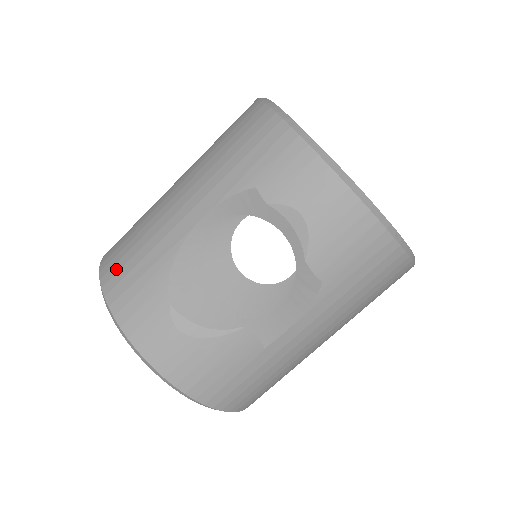
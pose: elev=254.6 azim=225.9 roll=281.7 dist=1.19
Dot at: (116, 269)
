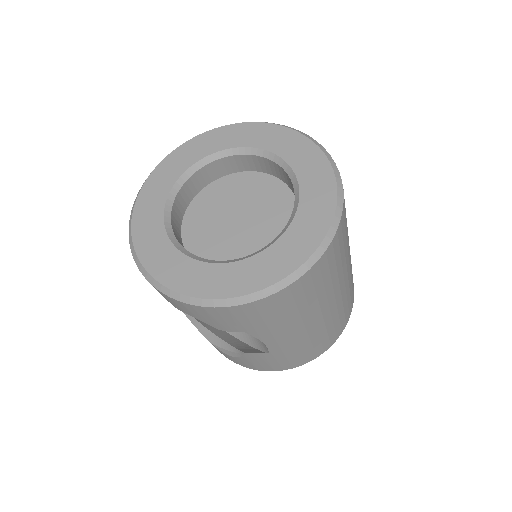
Dot at: occluded
